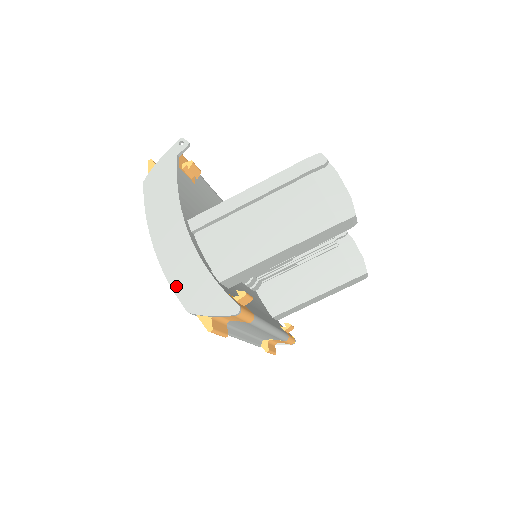
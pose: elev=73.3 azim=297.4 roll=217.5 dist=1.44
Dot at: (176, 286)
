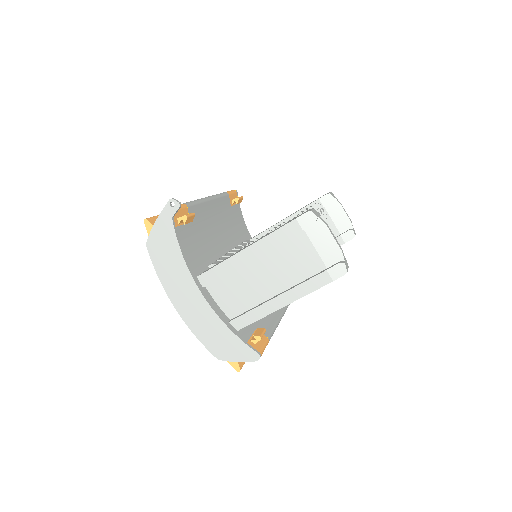
Dot at: (202, 339)
